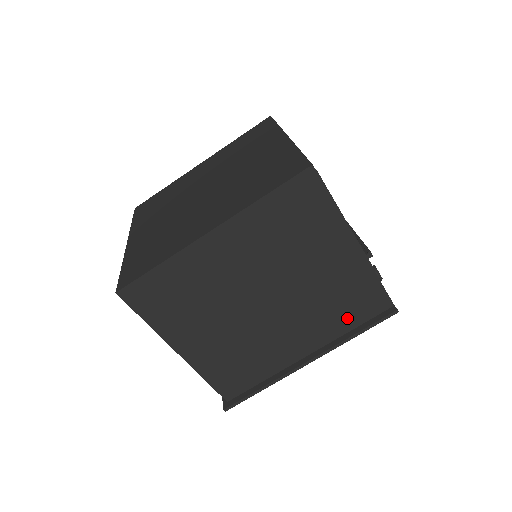
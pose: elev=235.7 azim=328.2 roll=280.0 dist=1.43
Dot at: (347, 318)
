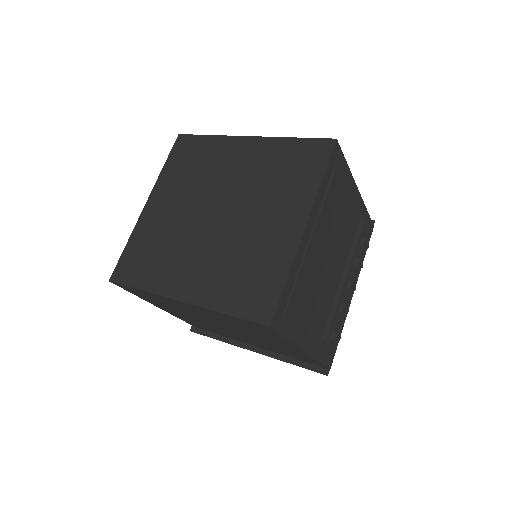
Dot at: (289, 355)
